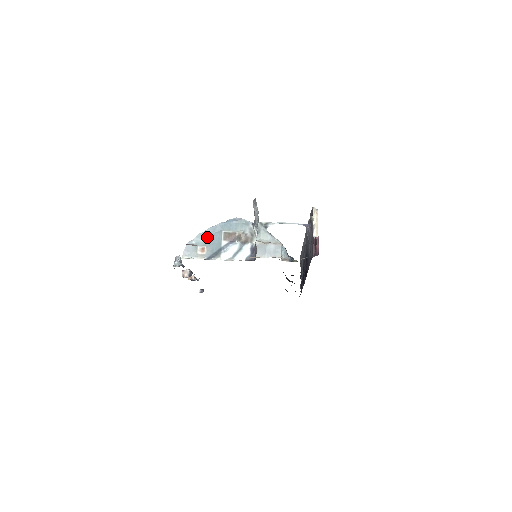
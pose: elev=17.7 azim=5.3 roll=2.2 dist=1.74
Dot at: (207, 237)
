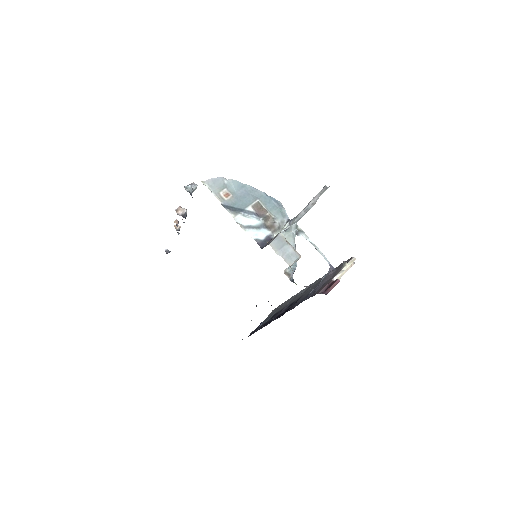
Dot at: (241, 190)
